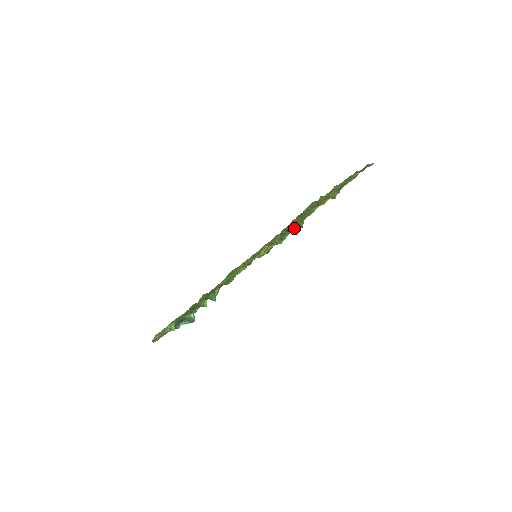
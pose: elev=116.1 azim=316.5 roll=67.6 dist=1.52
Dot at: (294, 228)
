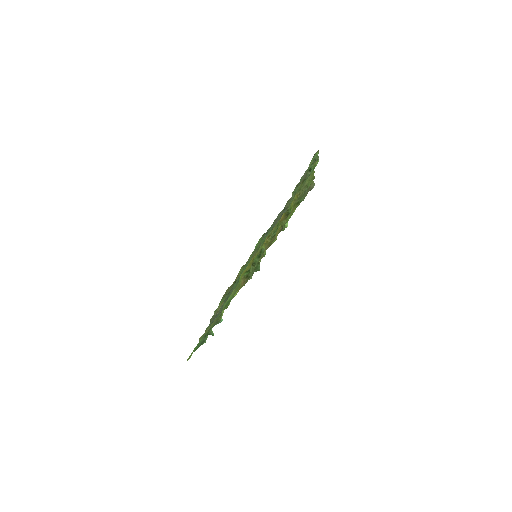
Dot at: (255, 269)
